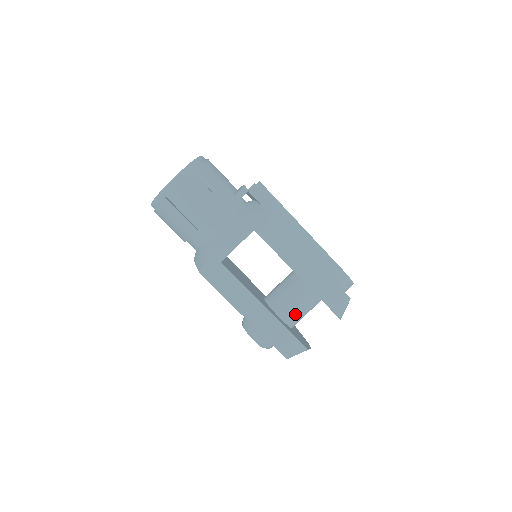
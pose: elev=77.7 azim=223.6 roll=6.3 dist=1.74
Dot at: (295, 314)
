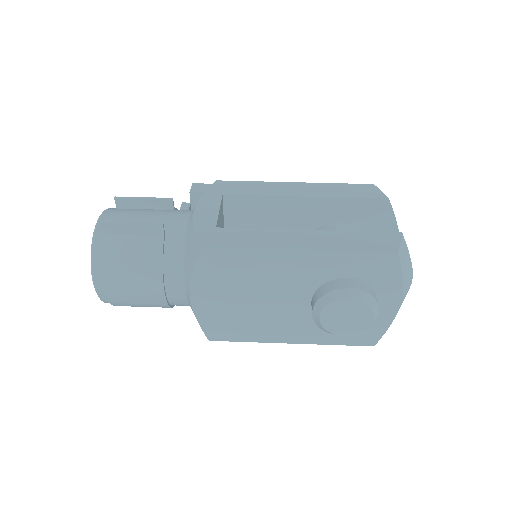
Dot at: occluded
